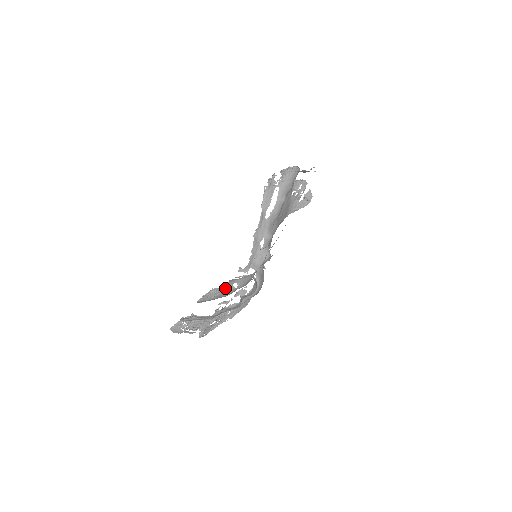
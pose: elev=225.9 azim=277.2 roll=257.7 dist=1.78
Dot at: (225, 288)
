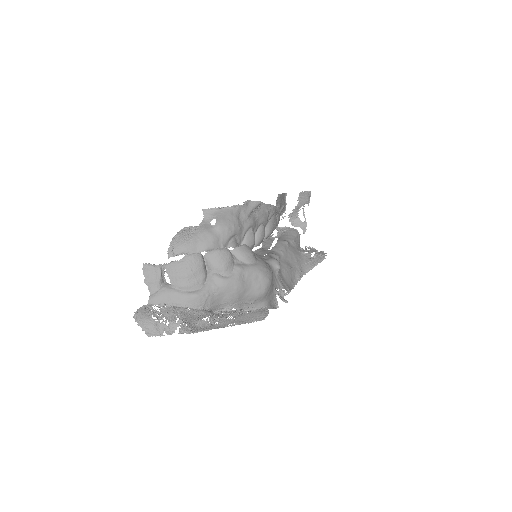
Dot at: (201, 227)
